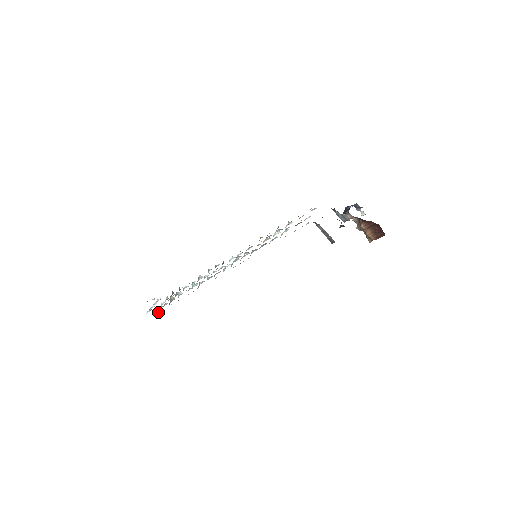
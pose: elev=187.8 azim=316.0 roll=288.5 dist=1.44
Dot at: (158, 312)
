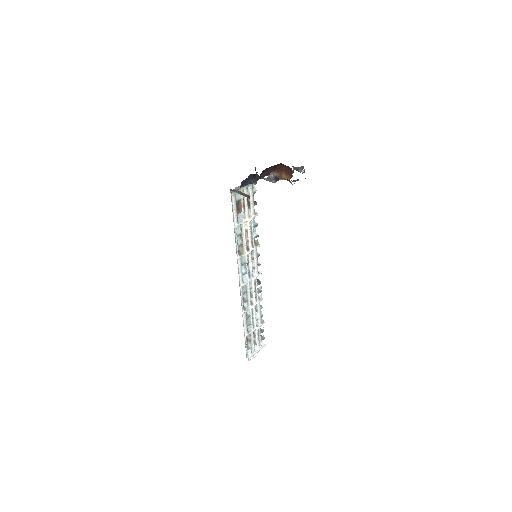
Dot at: (246, 353)
